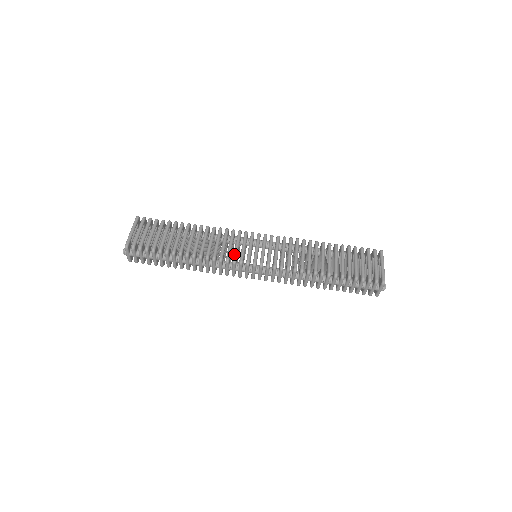
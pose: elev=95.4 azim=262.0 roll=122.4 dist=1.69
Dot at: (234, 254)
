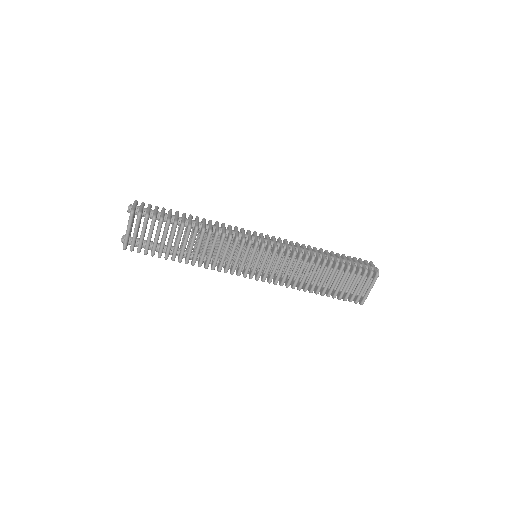
Dot at: (233, 268)
